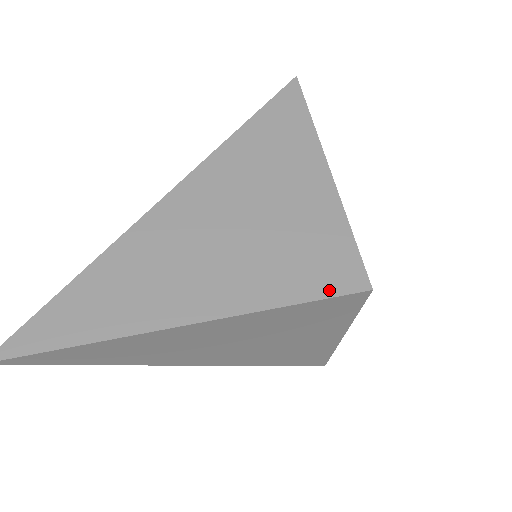
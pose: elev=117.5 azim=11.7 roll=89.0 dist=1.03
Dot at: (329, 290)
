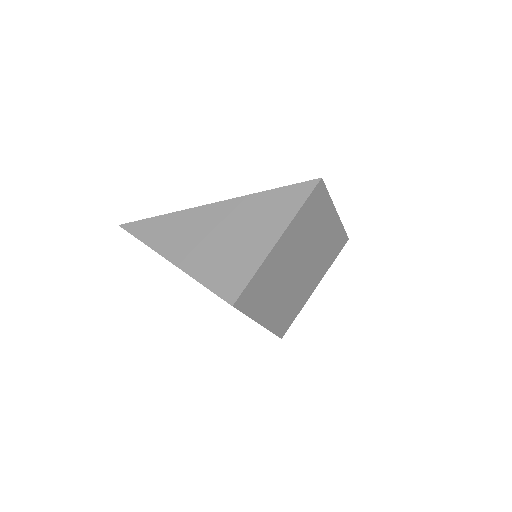
Dot at: (219, 292)
